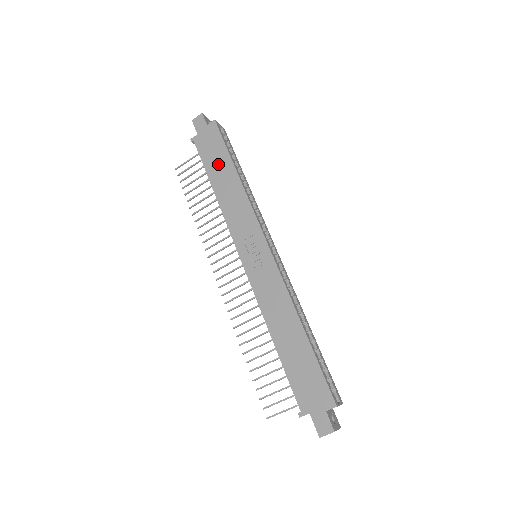
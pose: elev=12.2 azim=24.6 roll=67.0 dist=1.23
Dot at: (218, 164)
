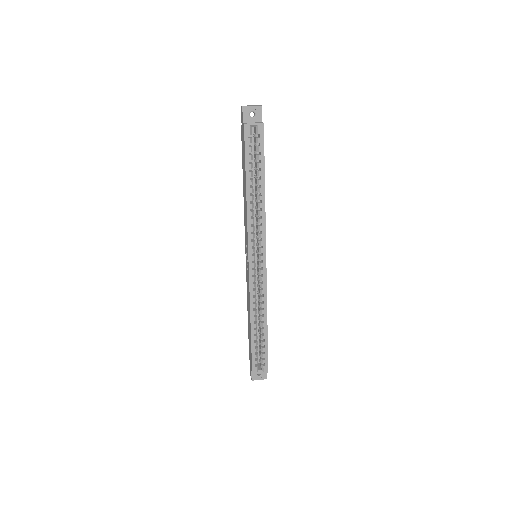
Dot at: (244, 169)
